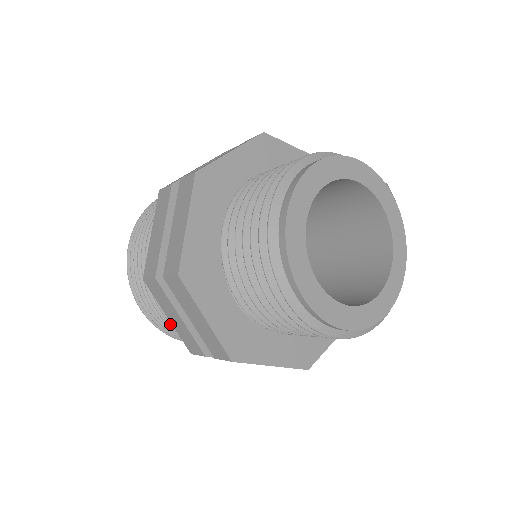
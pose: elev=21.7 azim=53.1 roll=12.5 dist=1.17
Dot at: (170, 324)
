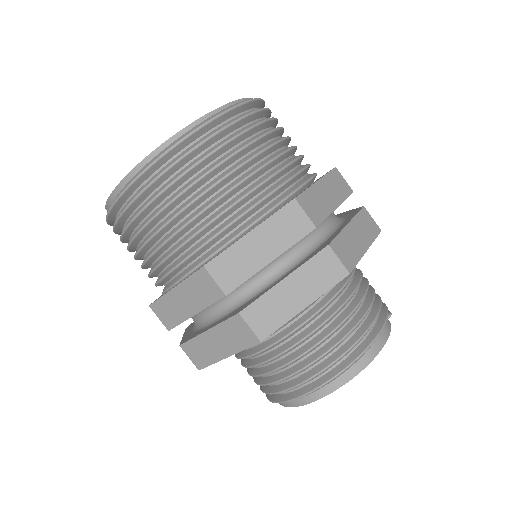
Dot at: occluded
